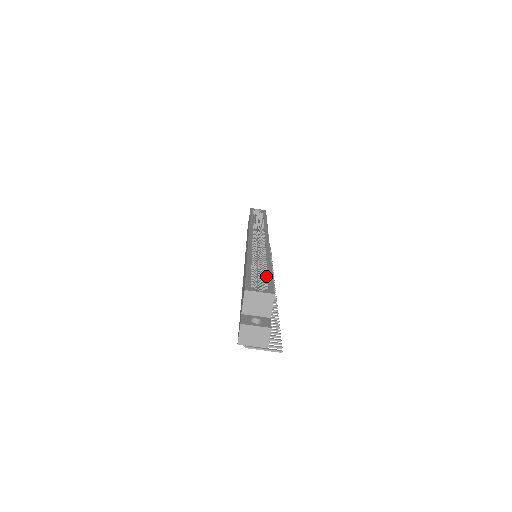
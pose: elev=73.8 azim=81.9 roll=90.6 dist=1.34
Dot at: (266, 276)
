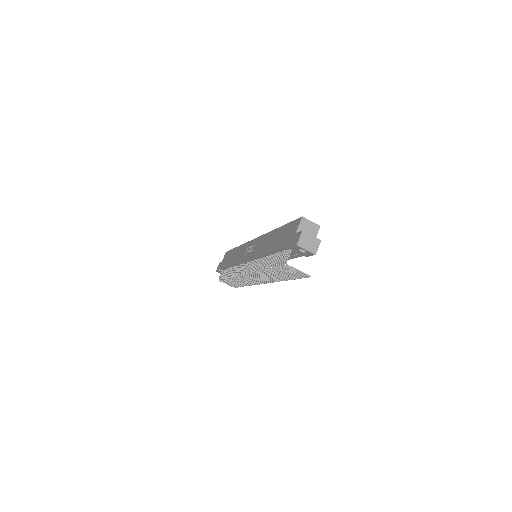
Dot at: occluded
